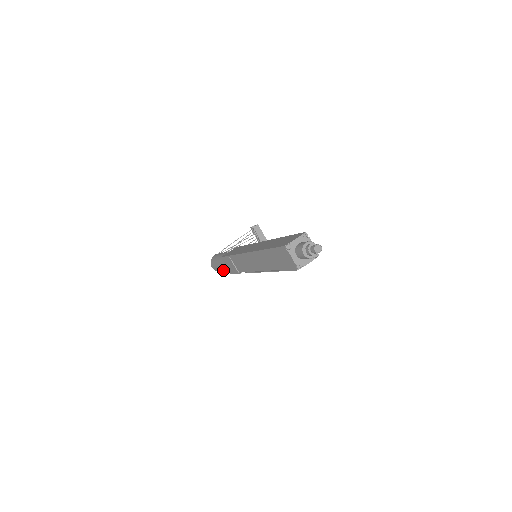
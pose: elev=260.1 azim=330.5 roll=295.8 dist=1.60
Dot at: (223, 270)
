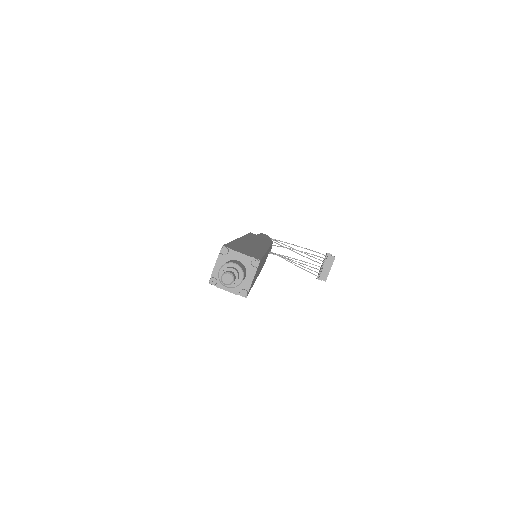
Dot at: occluded
